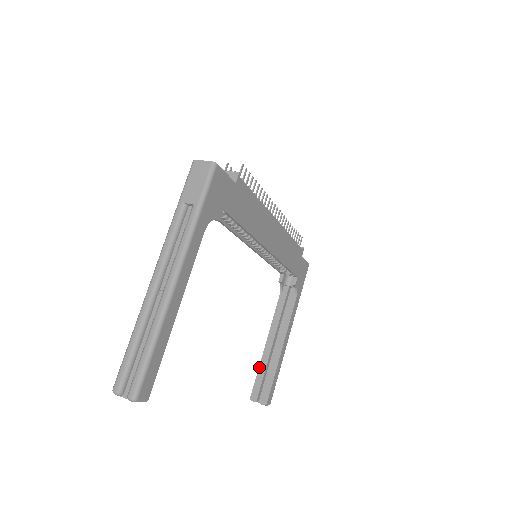
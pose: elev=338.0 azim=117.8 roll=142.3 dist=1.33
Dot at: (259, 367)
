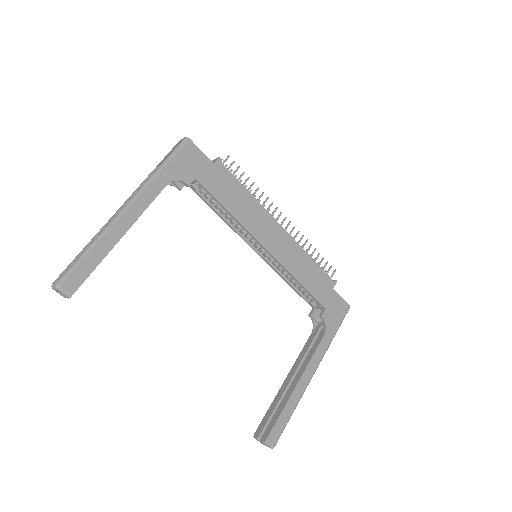
Dot at: (272, 403)
